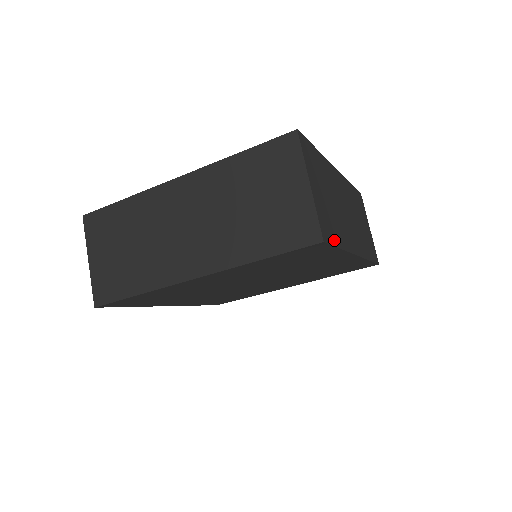
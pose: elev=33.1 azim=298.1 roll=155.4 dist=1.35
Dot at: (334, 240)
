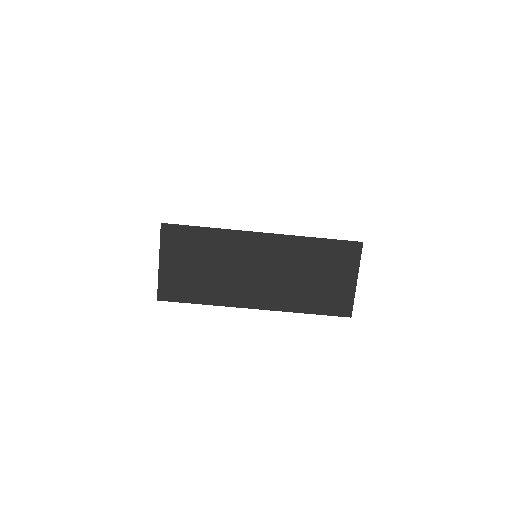
Dot at: occluded
